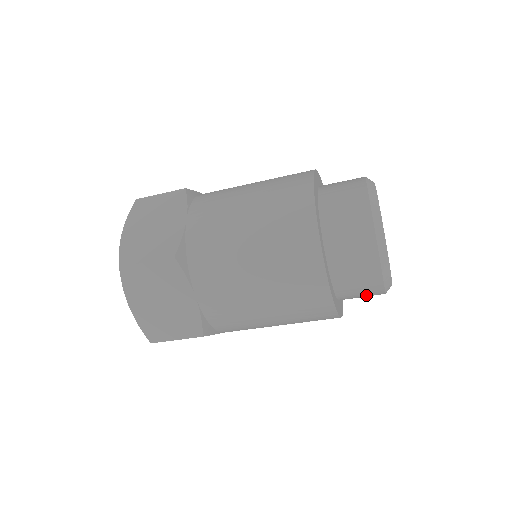
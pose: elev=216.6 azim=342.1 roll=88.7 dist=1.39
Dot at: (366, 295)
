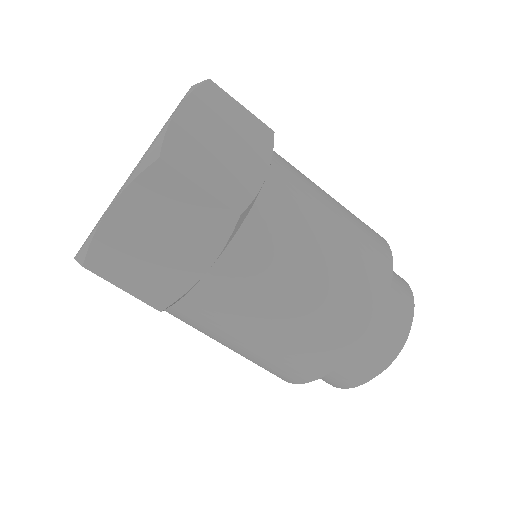
Dot at: (323, 378)
